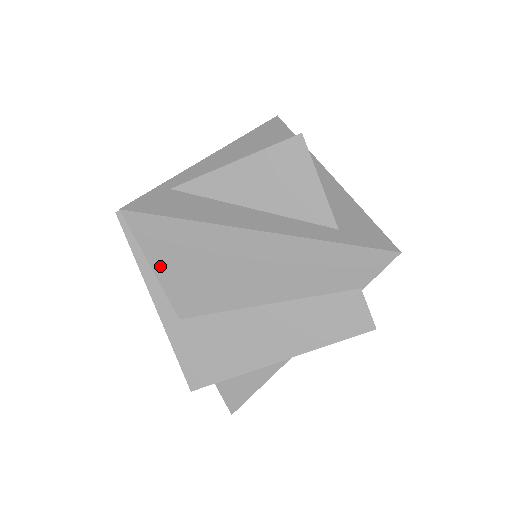
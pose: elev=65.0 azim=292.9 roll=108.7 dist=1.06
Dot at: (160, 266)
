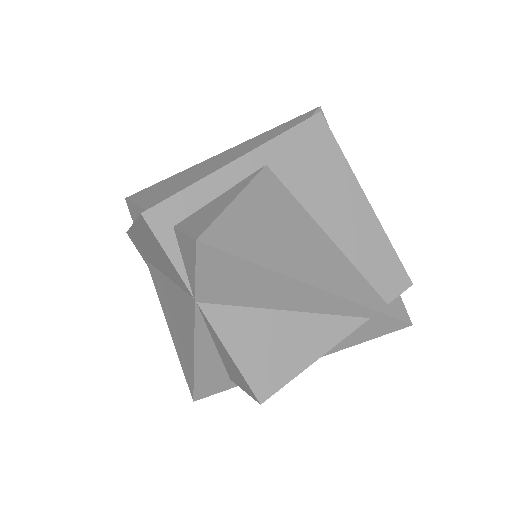
Dot at: (144, 201)
